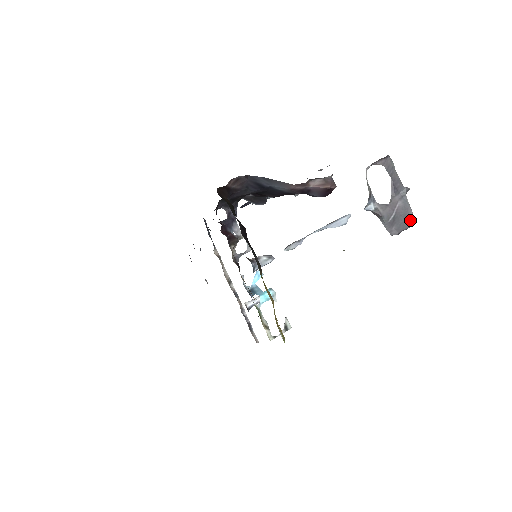
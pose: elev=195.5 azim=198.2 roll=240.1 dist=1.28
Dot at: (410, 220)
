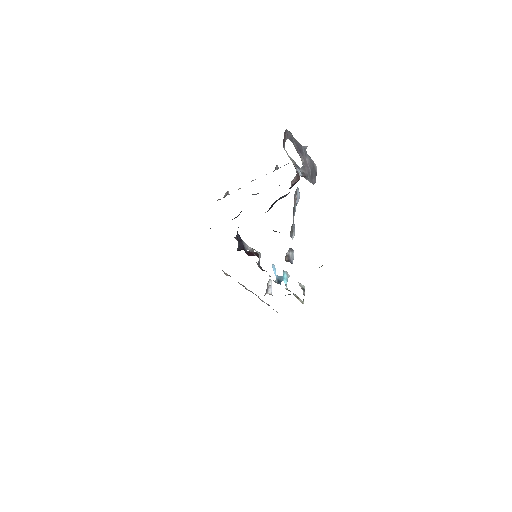
Dot at: (315, 167)
